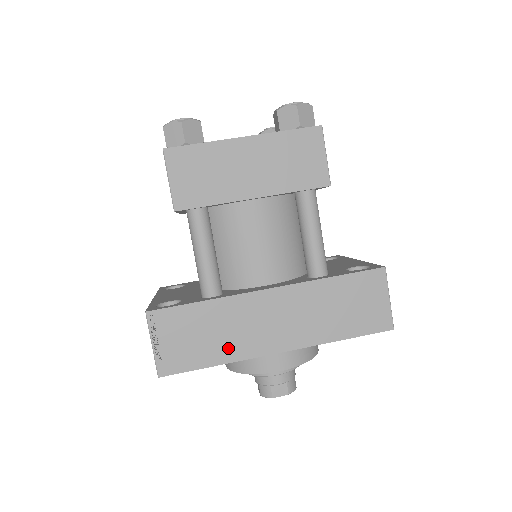
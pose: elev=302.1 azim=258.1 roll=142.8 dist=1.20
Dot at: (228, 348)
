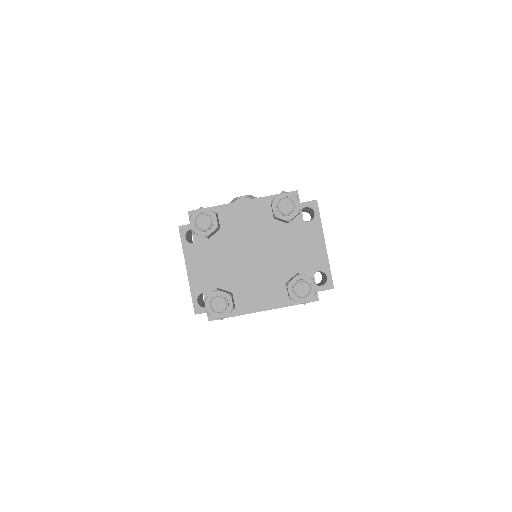
Dot at: occluded
